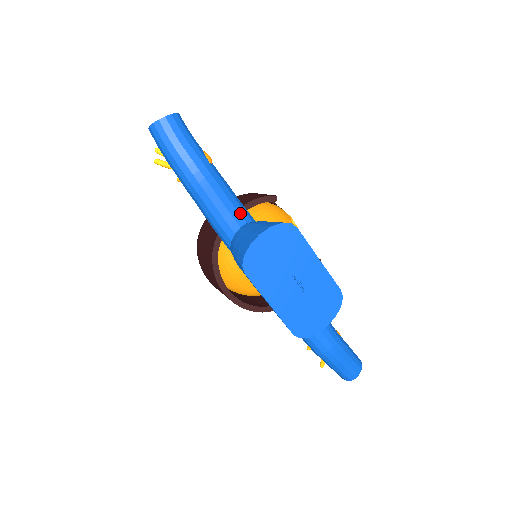
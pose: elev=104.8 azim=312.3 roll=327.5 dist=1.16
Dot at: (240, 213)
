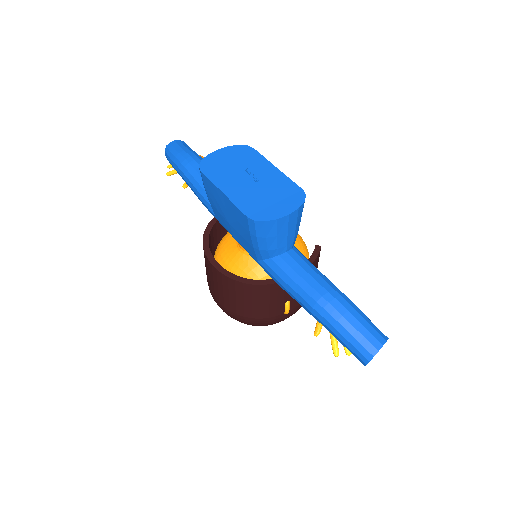
Dot at: occluded
